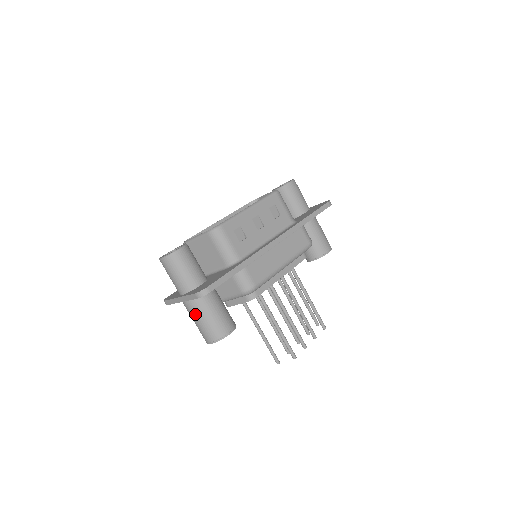
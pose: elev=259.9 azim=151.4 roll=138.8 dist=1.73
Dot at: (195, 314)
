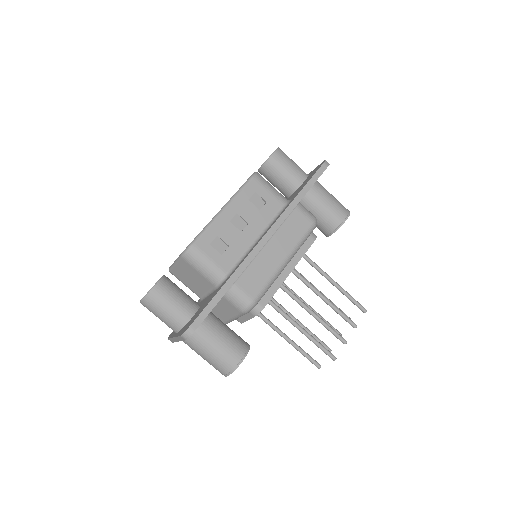
Dot at: (197, 350)
